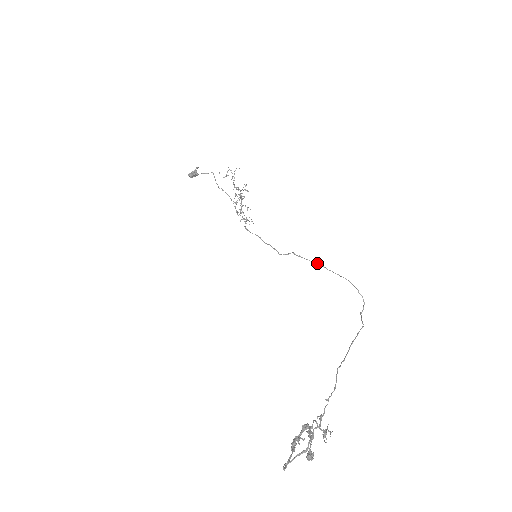
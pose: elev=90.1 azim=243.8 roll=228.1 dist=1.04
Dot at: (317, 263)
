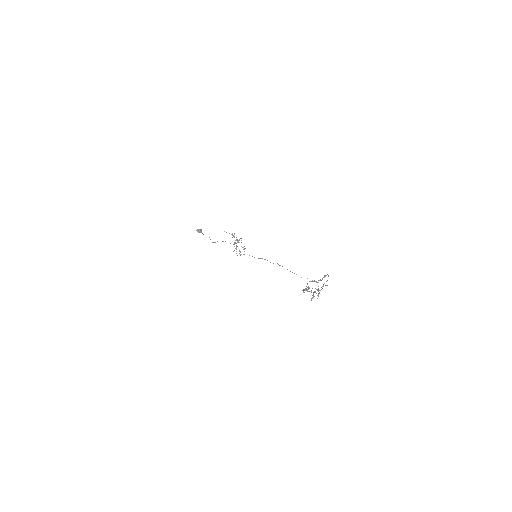
Dot at: (290, 271)
